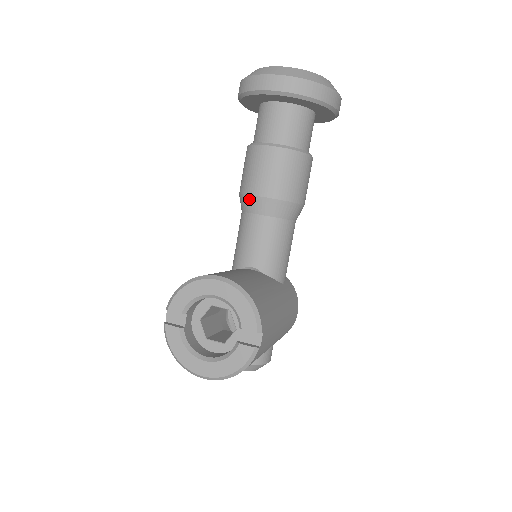
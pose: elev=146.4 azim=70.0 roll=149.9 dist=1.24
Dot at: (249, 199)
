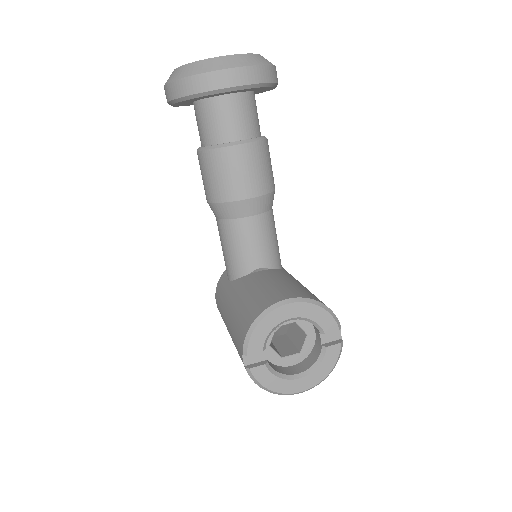
Dot at: (233, 206)
